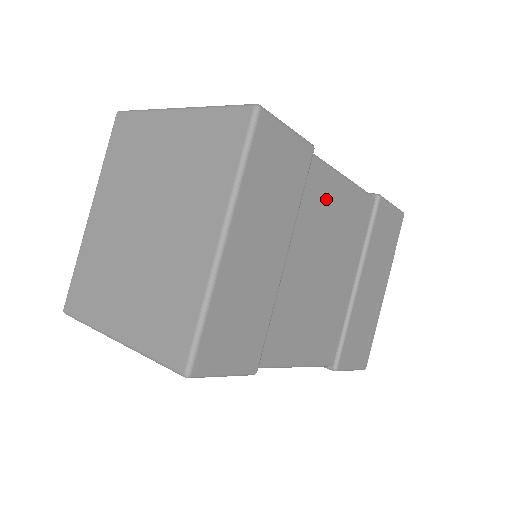
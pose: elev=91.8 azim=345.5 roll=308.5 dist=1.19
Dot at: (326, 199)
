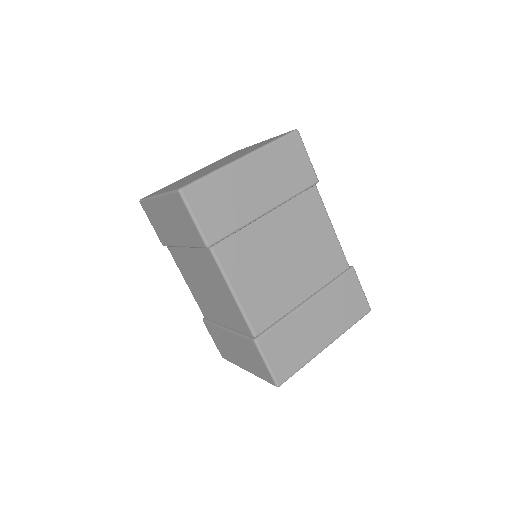
Dot at: (312, 219)
